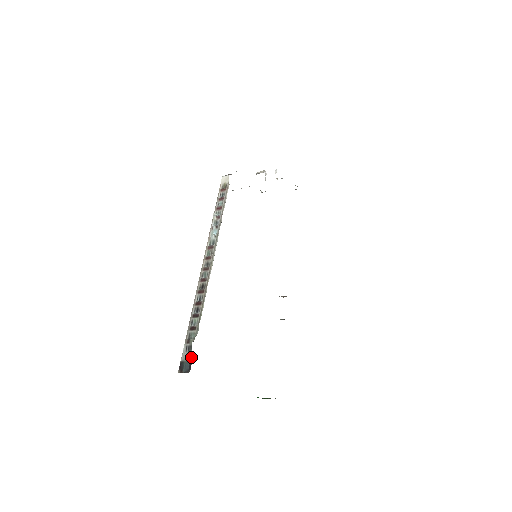
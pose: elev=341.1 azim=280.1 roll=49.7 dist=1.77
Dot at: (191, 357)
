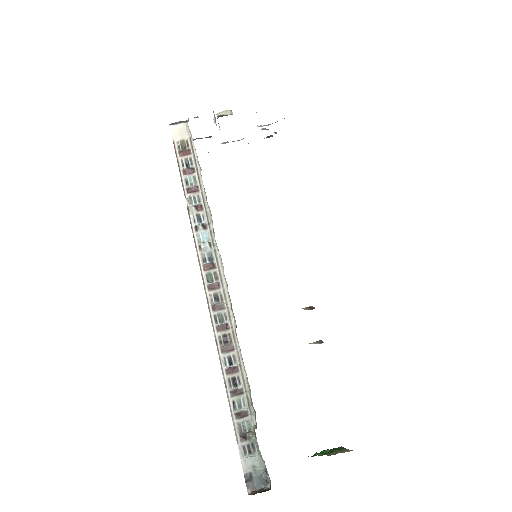
Dot at: (263, 463)
